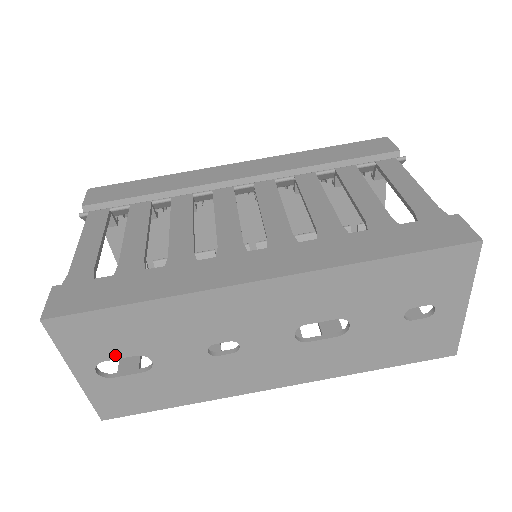
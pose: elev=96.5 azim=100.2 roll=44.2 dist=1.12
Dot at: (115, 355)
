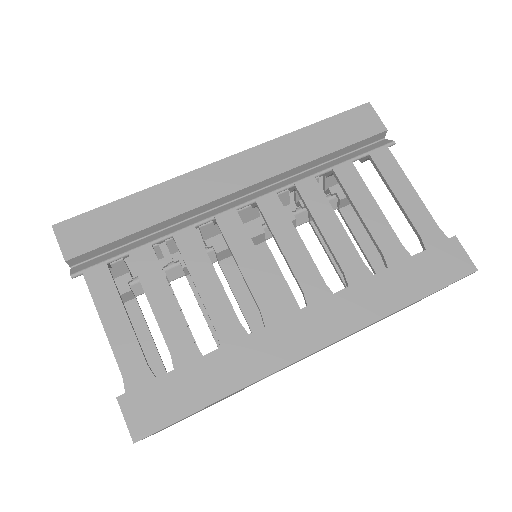
Dot at: occluded
